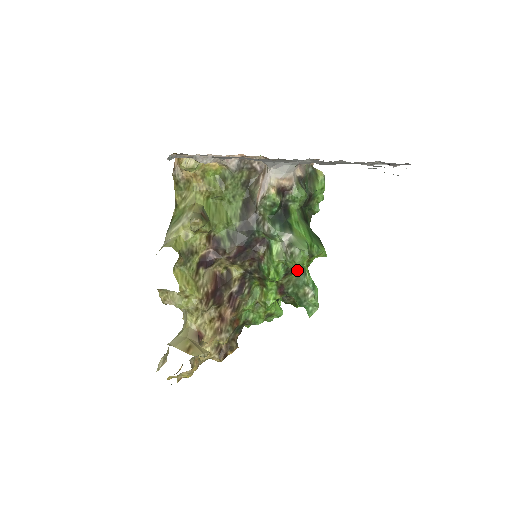
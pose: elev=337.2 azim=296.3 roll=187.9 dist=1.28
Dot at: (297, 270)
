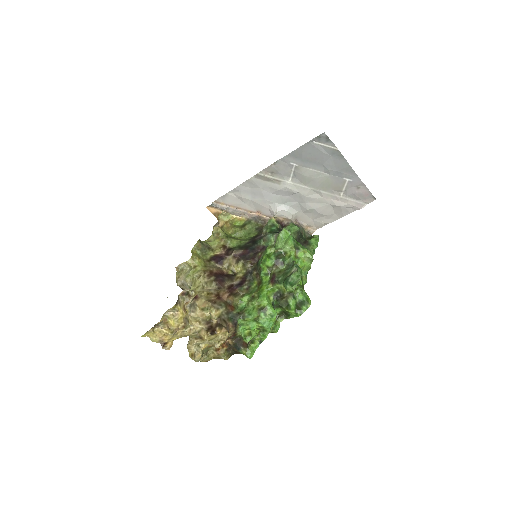
Dot at: (287, 263)
